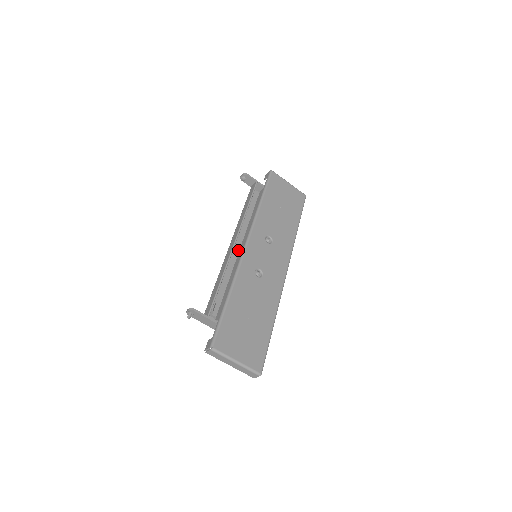
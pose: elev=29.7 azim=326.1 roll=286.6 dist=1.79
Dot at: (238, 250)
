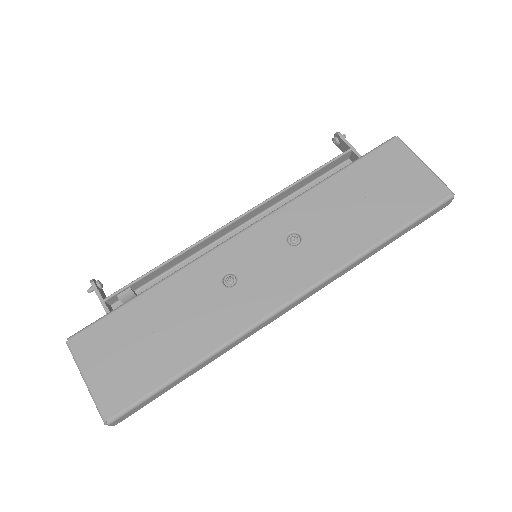
Dot at: occluded
